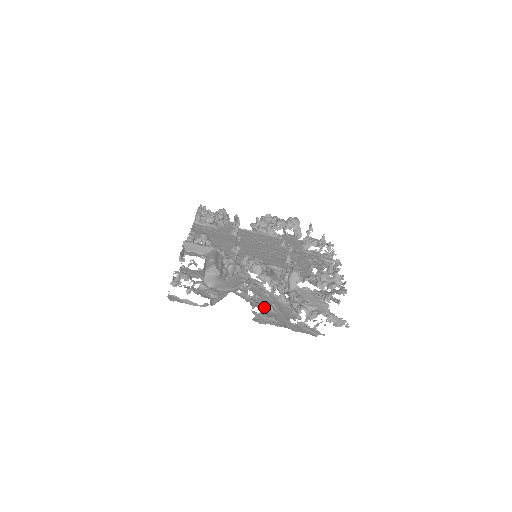
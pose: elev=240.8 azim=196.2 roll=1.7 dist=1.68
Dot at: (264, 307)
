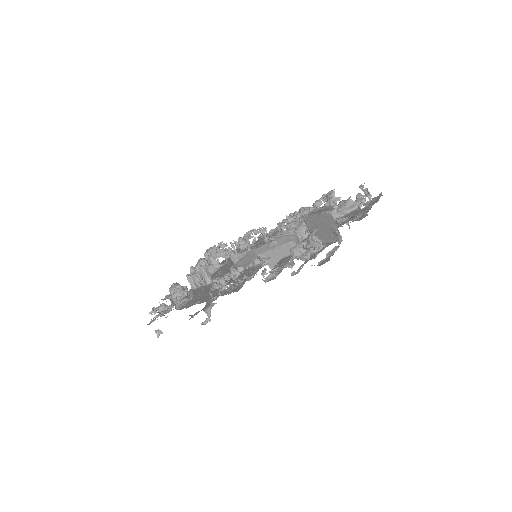
Dot at: (341, 224)
